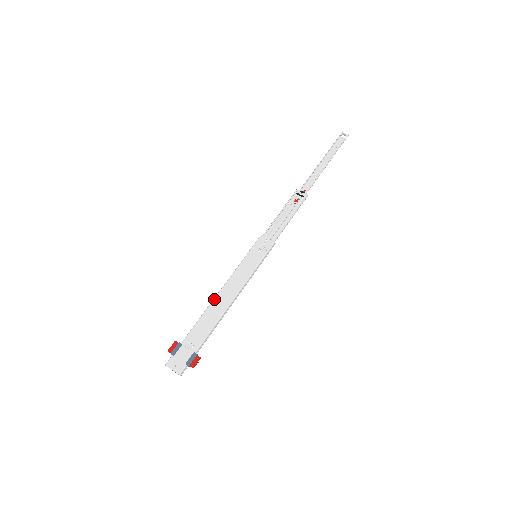
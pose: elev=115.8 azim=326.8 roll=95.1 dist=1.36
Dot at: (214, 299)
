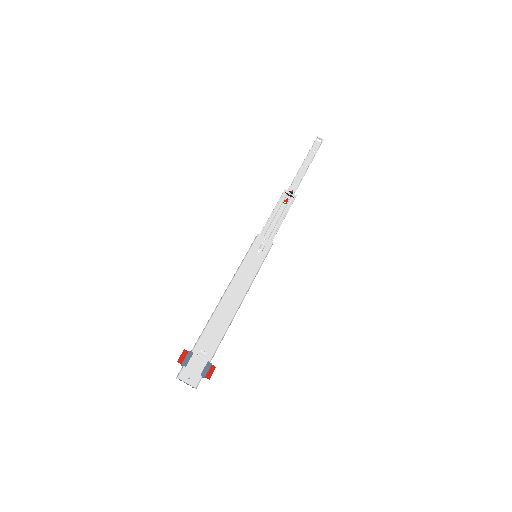
Dot at: (221, 302)
